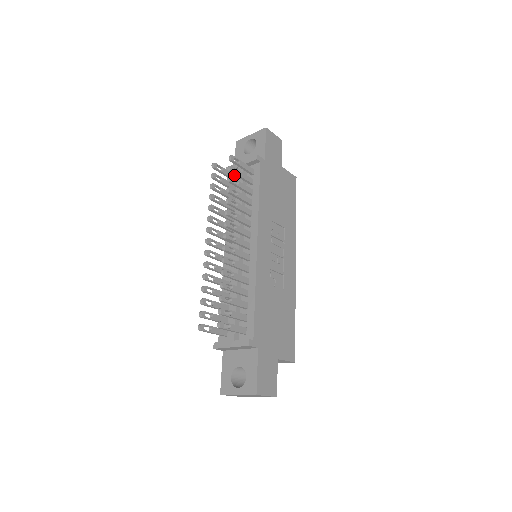
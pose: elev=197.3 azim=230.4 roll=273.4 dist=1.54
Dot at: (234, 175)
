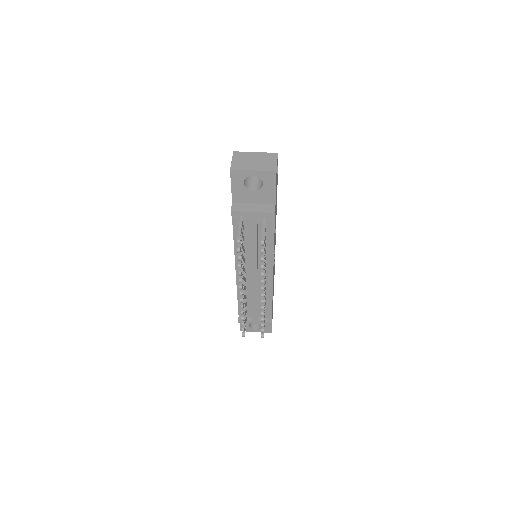
Dot at: (242, 220)
